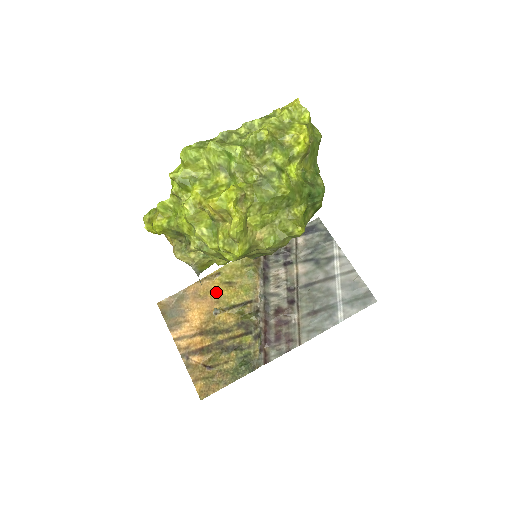
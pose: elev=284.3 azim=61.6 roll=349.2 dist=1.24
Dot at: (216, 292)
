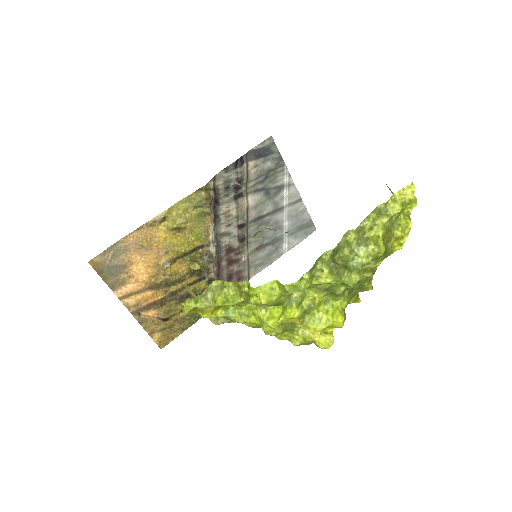
Dot at: (163, 241)
